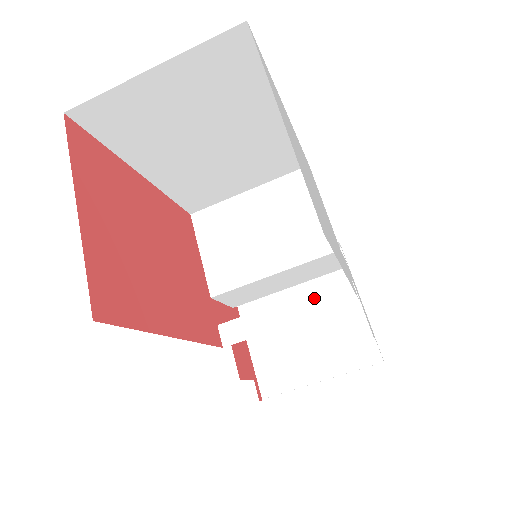
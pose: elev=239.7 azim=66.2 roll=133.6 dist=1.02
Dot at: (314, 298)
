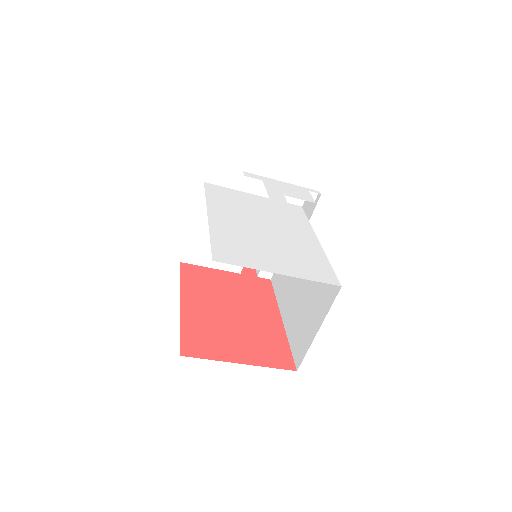
Dot at: occluded
